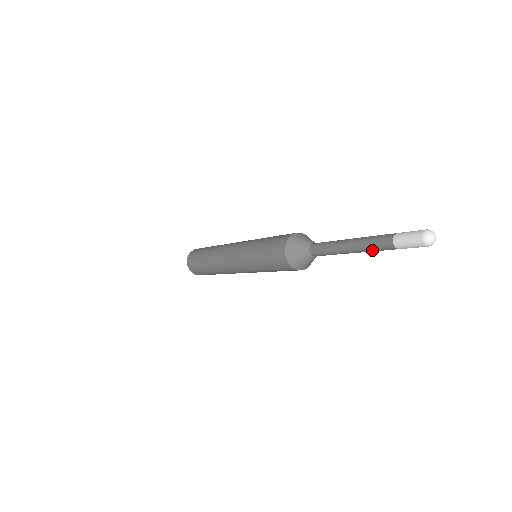
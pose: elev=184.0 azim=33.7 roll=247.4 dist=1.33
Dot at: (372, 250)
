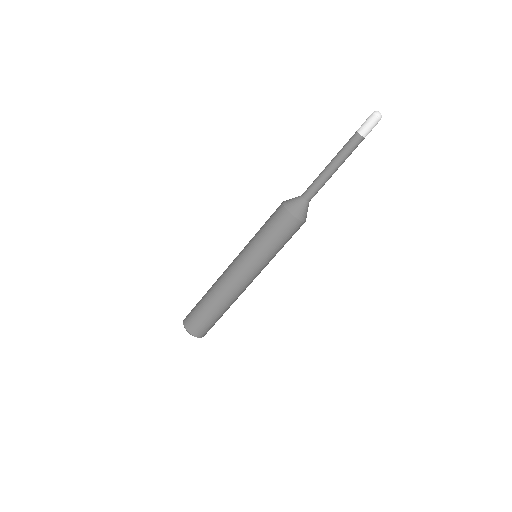
Dot at: (348, 153)
